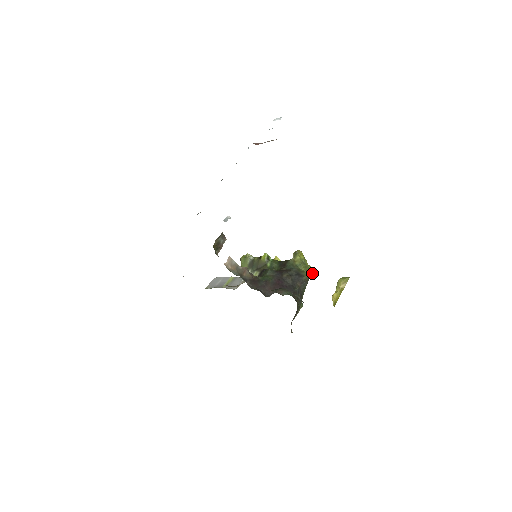
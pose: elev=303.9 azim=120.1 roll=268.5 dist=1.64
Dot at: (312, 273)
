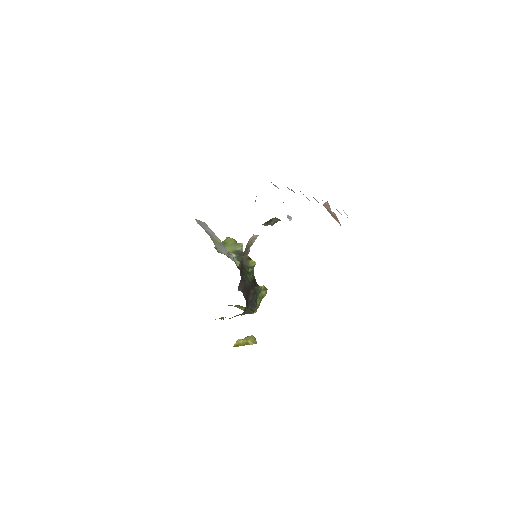
Dot at: occluded
